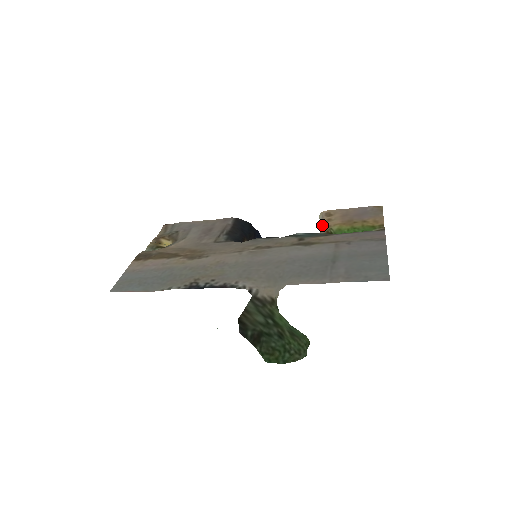
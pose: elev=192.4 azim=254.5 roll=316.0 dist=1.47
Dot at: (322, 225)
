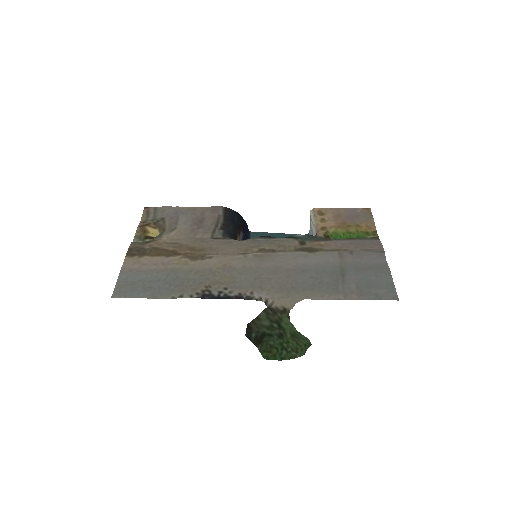
Dot at: (318, 226)
